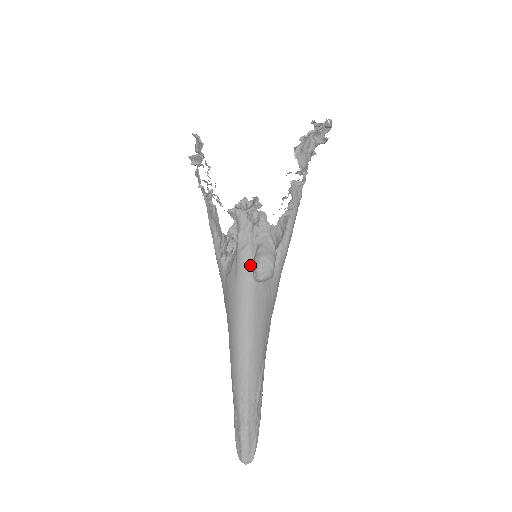
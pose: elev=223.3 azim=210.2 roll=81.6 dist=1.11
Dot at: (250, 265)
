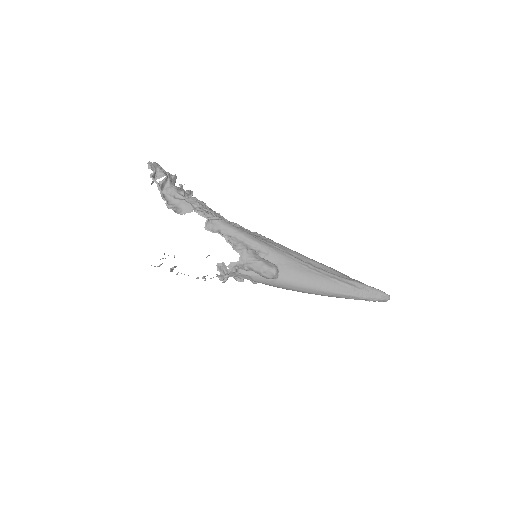
Dot at: (265, 278)
